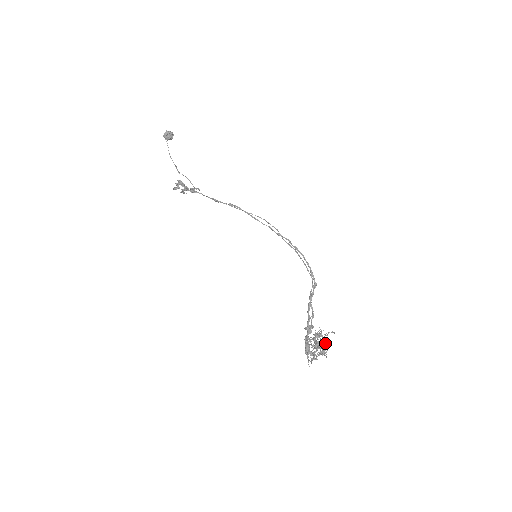
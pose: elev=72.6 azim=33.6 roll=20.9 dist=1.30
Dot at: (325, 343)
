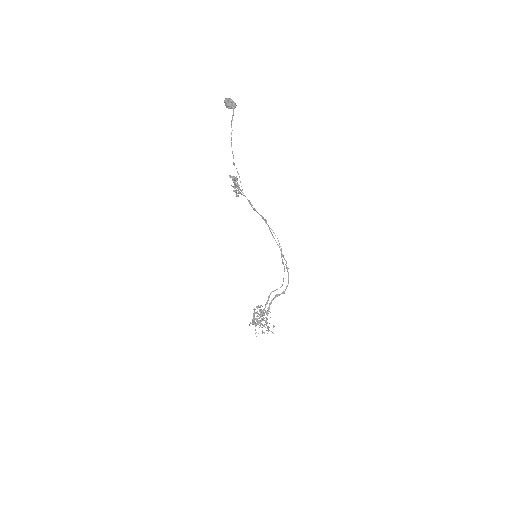
Dot at: (263, 317)
